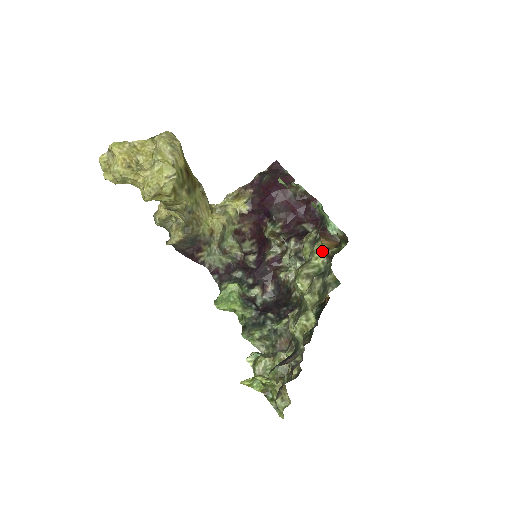
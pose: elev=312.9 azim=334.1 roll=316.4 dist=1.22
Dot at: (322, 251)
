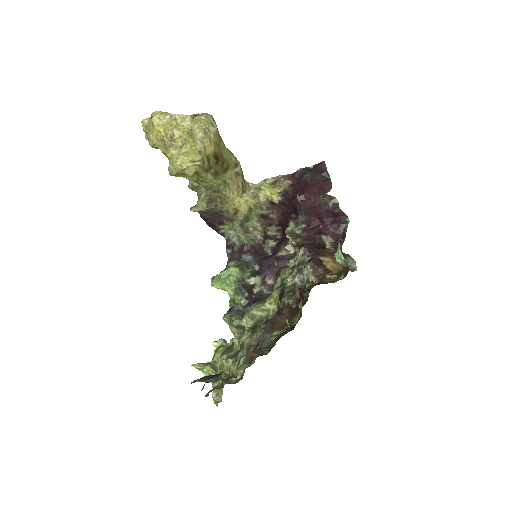
Dot at: (277, 300)
